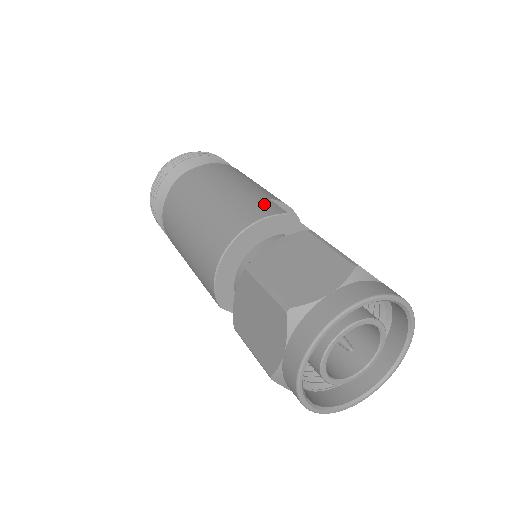
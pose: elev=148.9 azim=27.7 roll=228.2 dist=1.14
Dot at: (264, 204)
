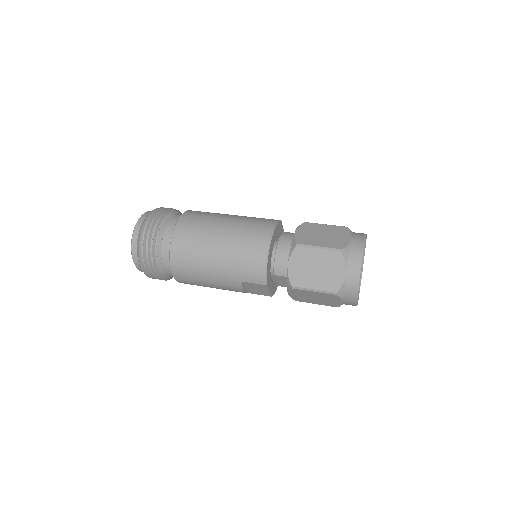
Dot at: (264, 219)
